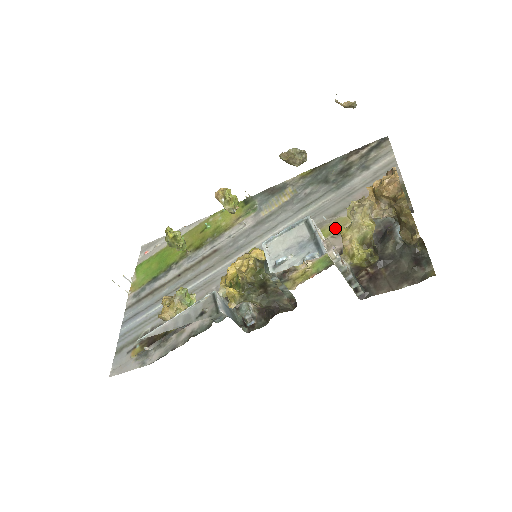
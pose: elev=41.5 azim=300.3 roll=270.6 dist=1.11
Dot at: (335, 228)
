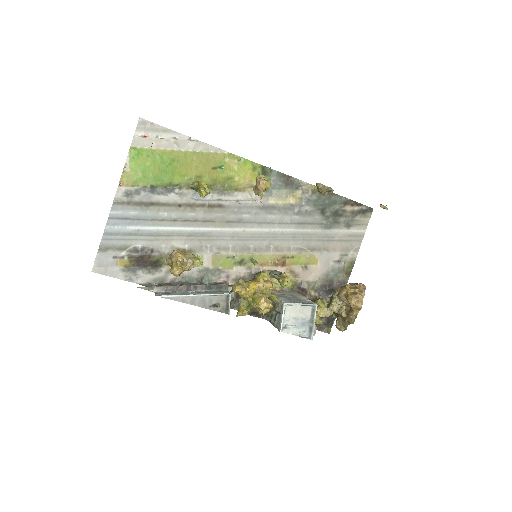
Dot at: (307, 262)
